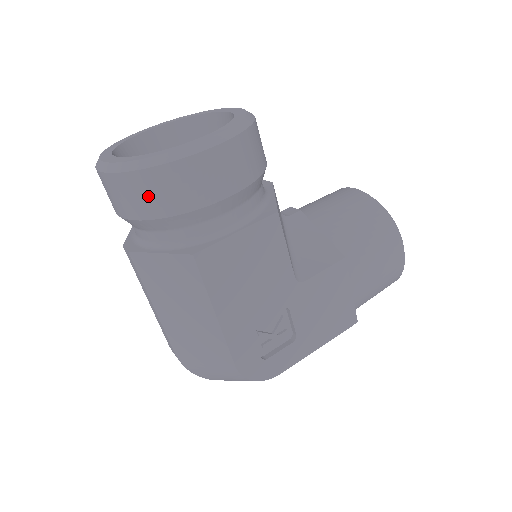
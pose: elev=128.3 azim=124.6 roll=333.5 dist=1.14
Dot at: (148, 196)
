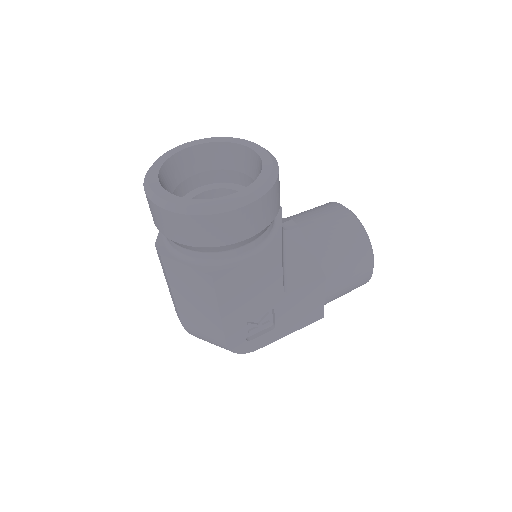
Dot at: (186, 231)
